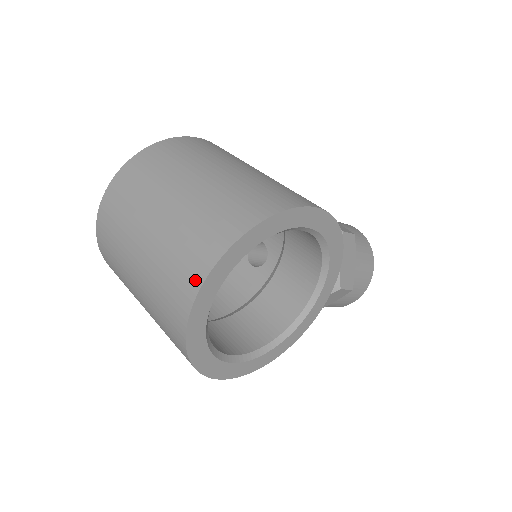
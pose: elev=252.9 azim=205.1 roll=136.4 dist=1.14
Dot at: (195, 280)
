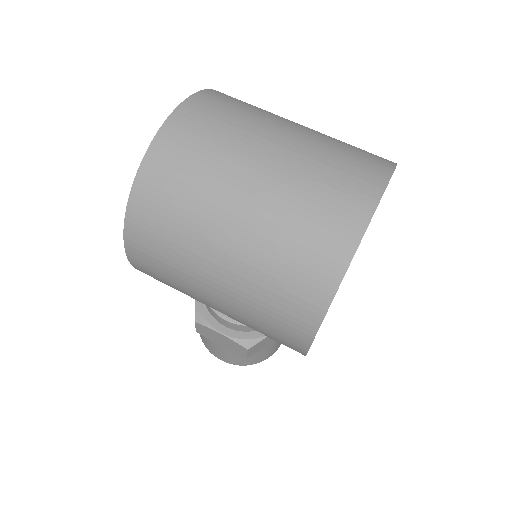
Dot at: (376, 182)
